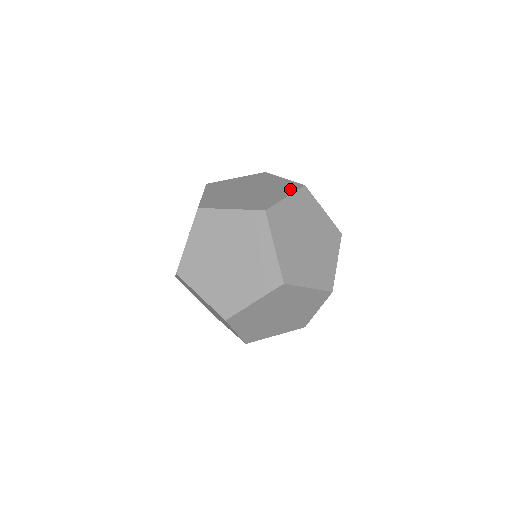
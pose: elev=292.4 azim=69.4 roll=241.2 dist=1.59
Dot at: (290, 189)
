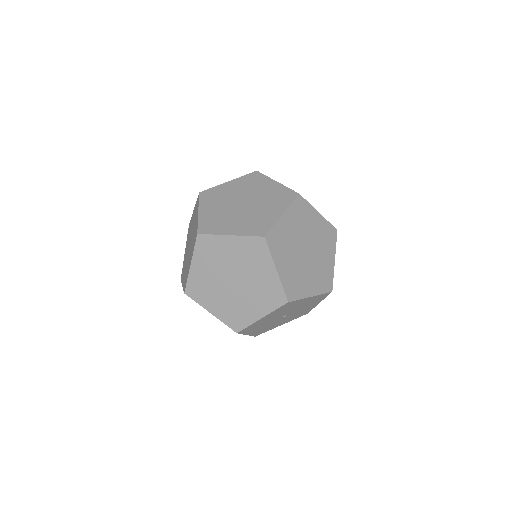
Dot at: occluded
